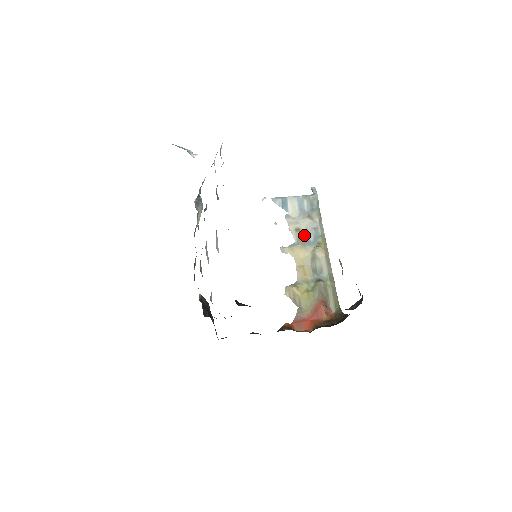
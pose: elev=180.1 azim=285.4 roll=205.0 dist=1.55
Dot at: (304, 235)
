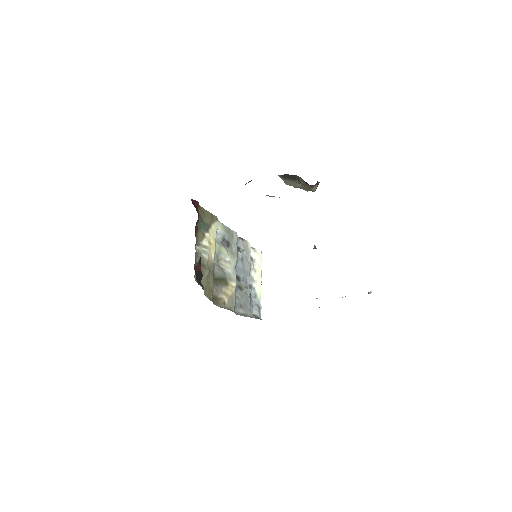
Dot at: occluded
